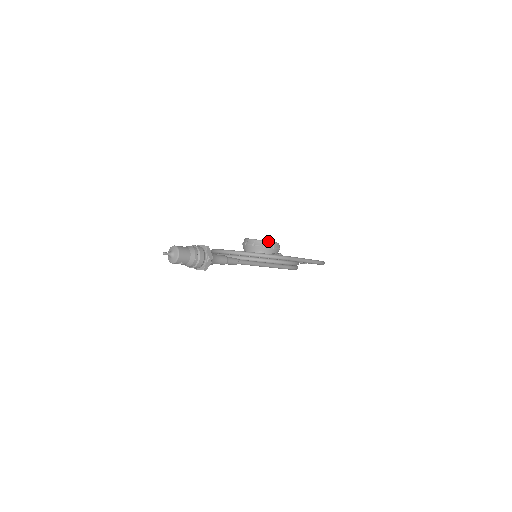
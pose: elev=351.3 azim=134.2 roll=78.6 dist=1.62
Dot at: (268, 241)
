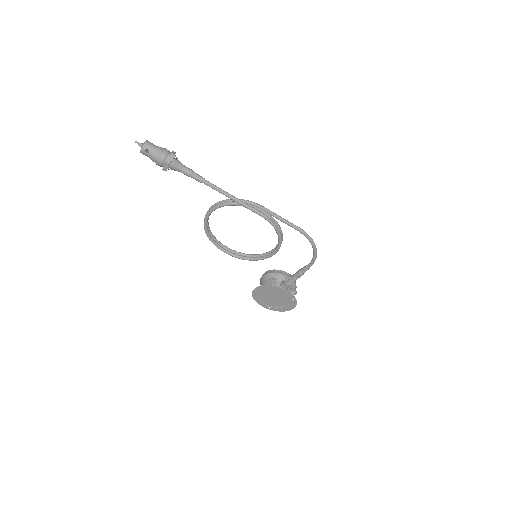
Dot at: (280, 270)
